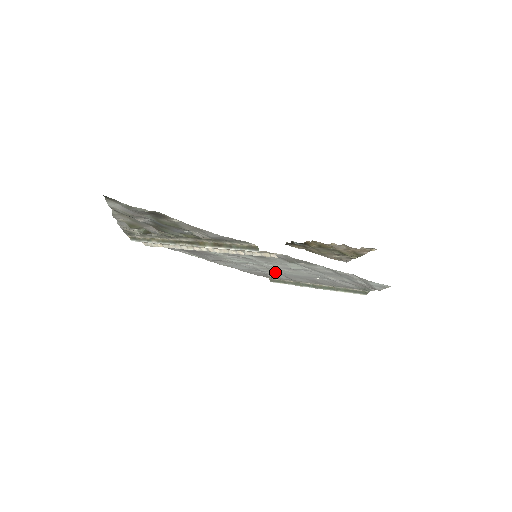
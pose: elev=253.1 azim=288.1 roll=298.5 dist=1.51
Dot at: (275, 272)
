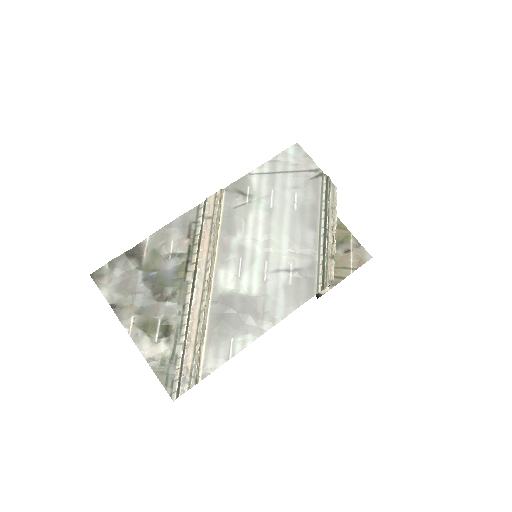
Dot at: (289, 254)
